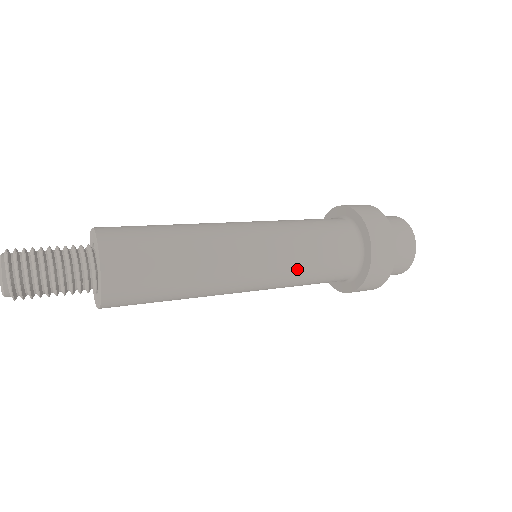
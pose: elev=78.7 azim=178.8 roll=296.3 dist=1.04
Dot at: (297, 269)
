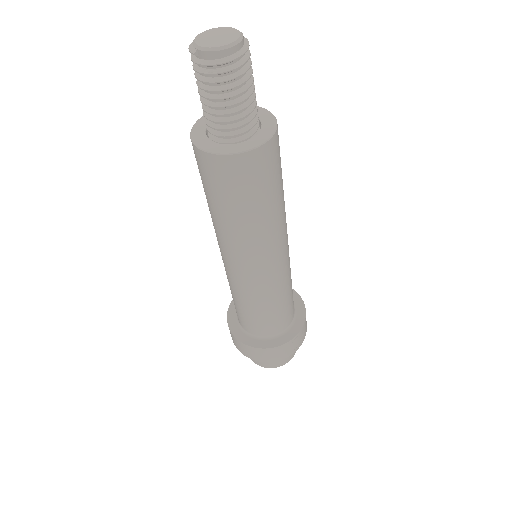
Dot at: occluded
